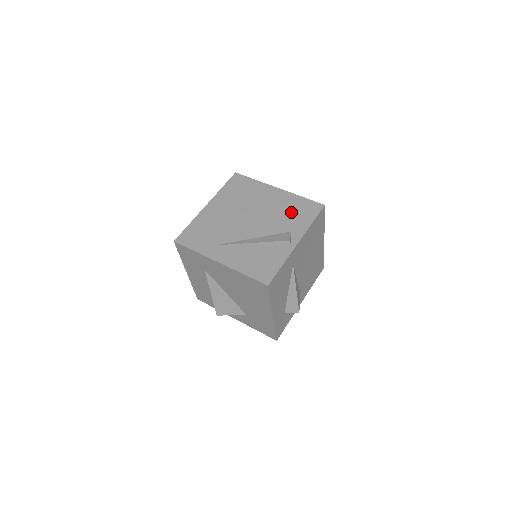
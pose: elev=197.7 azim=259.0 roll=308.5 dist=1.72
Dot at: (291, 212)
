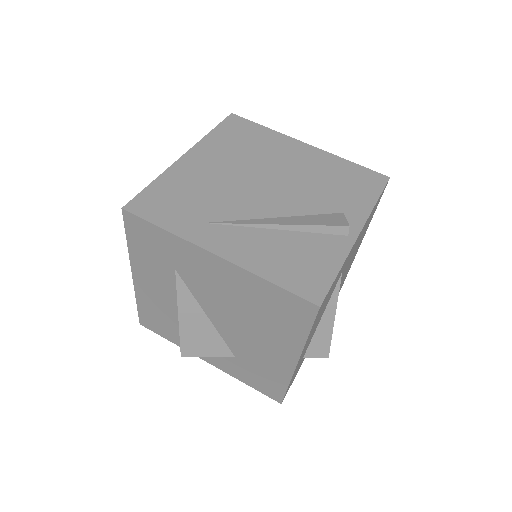
Dot at: (337, 182)
